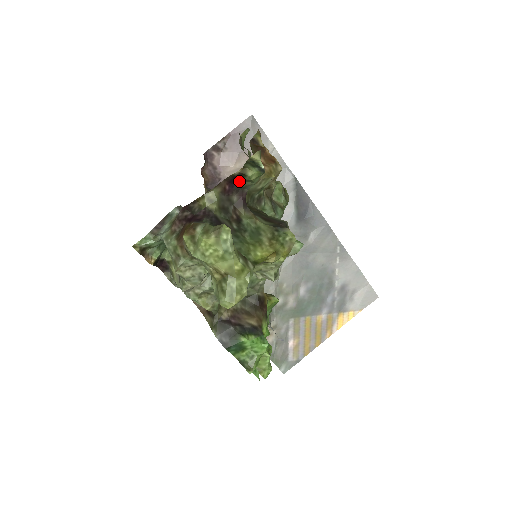
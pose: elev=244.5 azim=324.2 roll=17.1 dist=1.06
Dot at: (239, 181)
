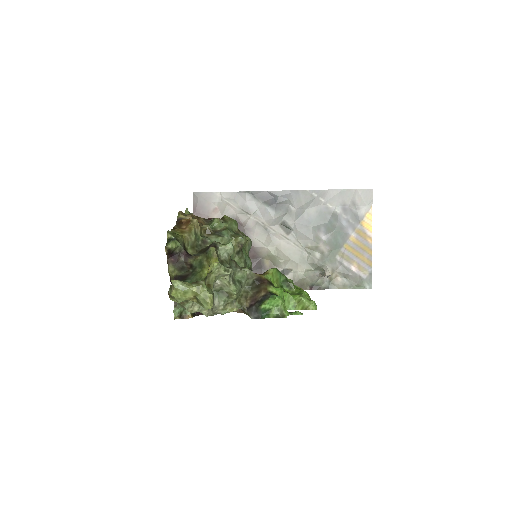
Dot at: (174, 252)
